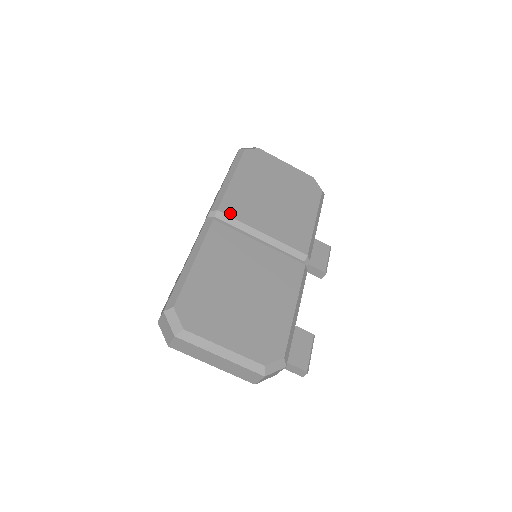
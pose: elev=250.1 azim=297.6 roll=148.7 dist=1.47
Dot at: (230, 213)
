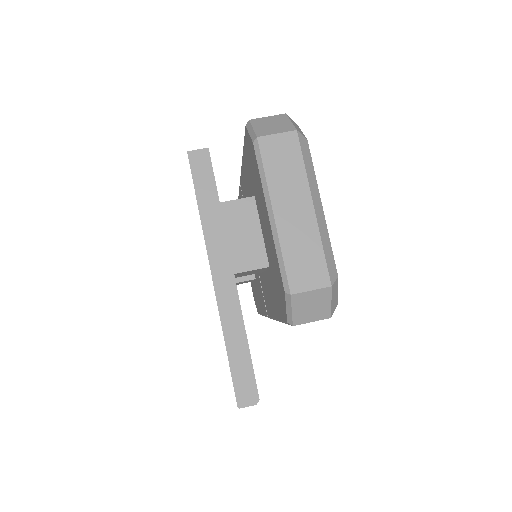
Dot at: occluded
